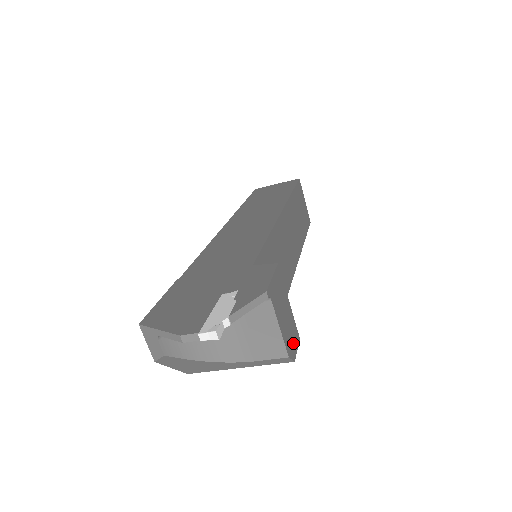
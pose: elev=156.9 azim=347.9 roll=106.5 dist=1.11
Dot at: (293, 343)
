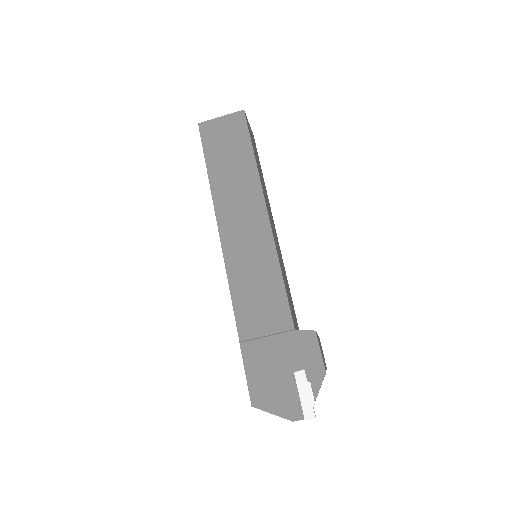
Dot at: occluded
